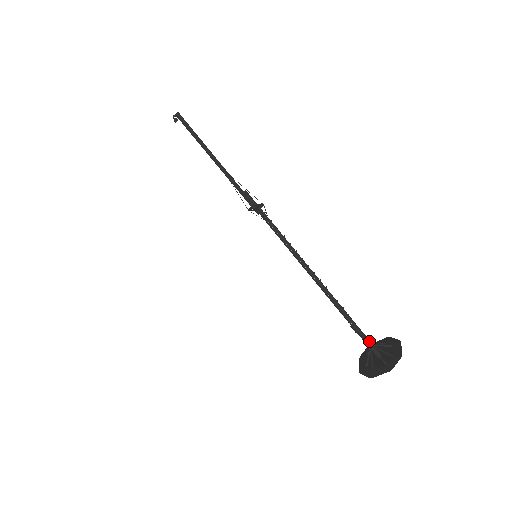
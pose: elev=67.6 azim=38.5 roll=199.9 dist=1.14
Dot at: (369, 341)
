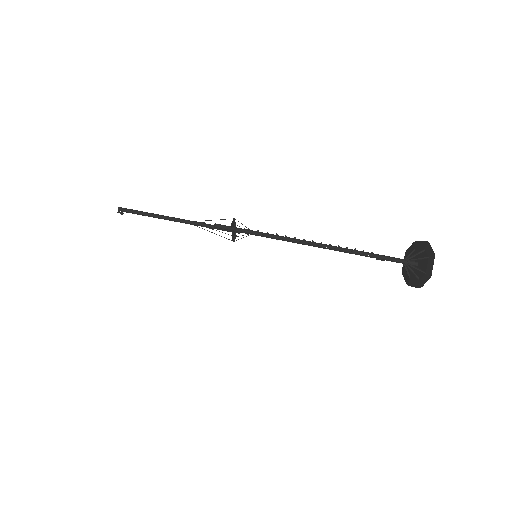
Dot at: (400, 261)
